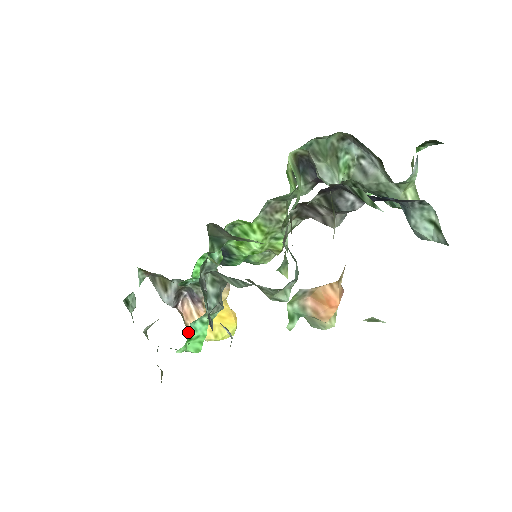
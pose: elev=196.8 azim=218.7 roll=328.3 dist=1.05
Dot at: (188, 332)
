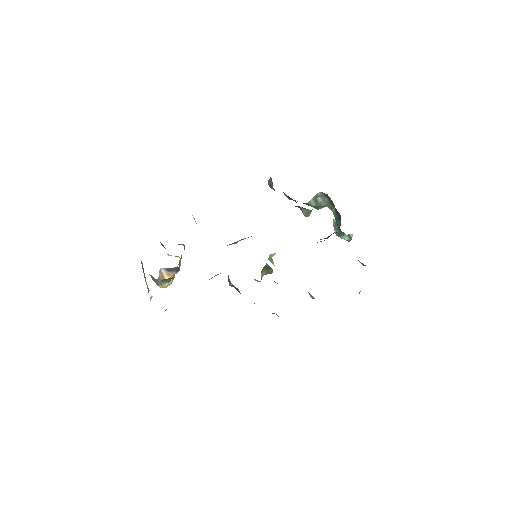
Dot at: occluded
